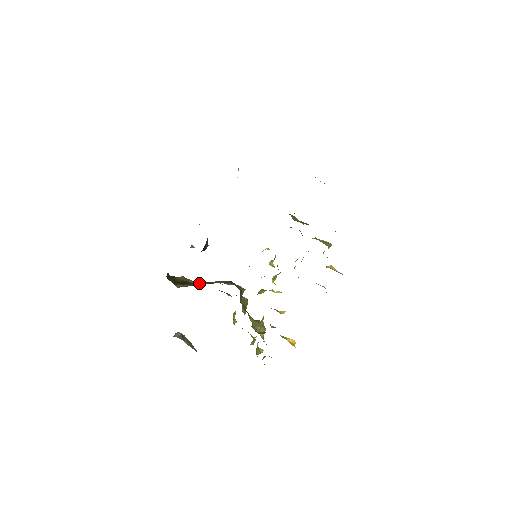
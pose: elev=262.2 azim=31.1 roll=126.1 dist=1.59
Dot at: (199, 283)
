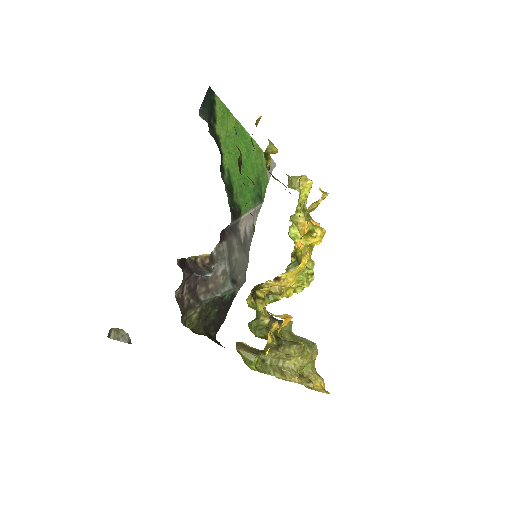
Dot at: occluded
